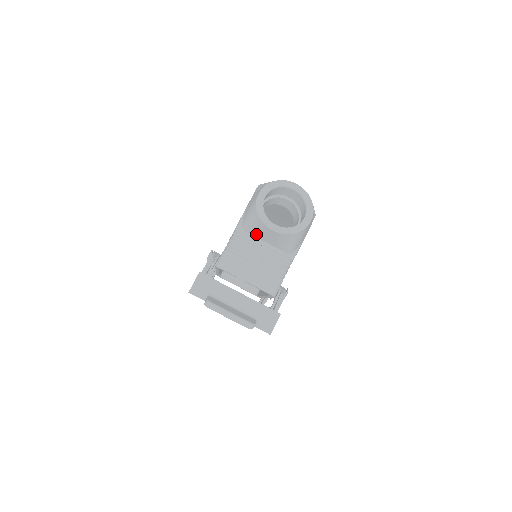
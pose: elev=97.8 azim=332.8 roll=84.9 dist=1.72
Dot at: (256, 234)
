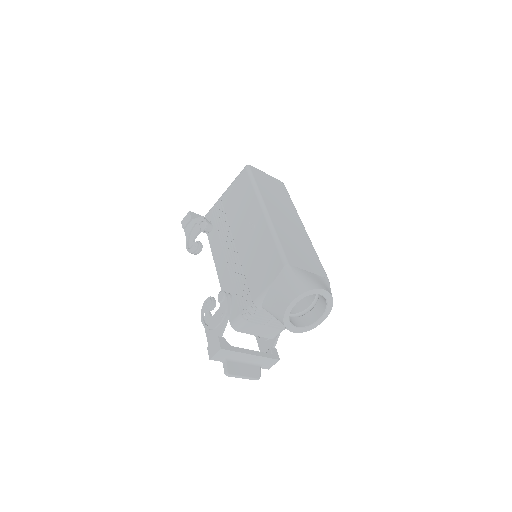
Dot at: occluded
